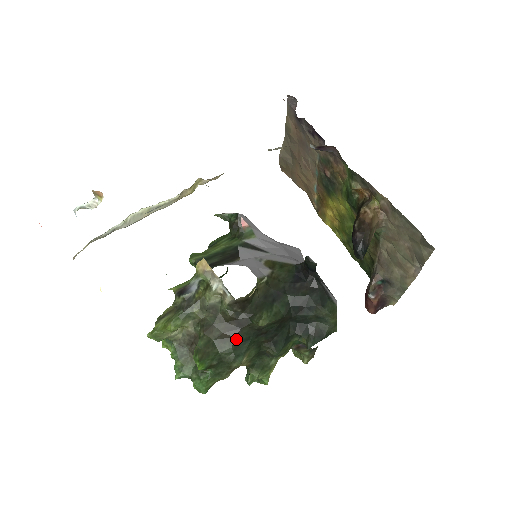
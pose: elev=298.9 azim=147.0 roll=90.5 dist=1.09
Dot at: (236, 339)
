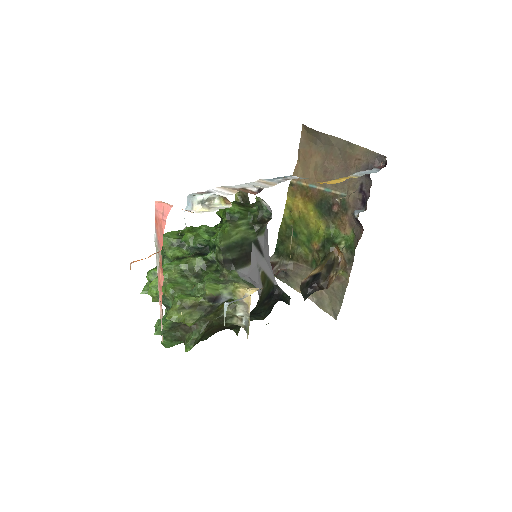
Dot at: occluded
